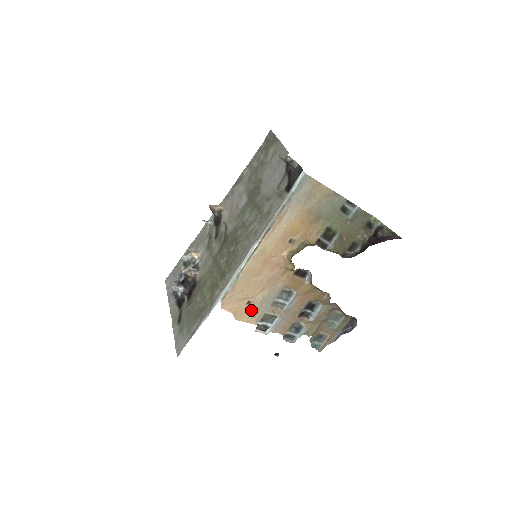
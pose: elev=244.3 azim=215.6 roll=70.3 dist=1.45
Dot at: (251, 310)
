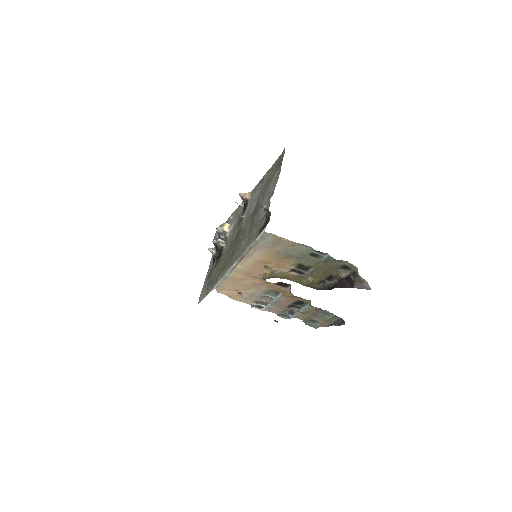
Dot at: (243, 297)
